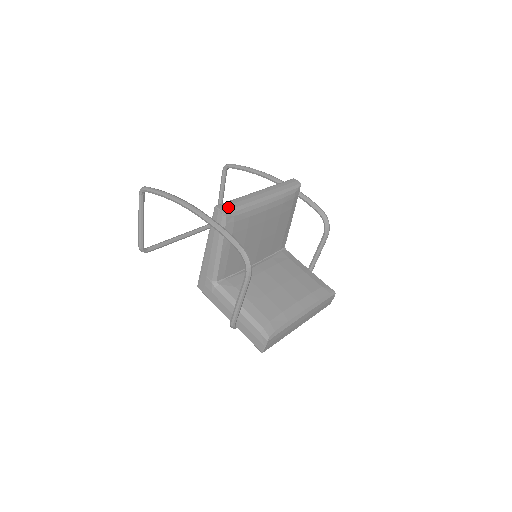
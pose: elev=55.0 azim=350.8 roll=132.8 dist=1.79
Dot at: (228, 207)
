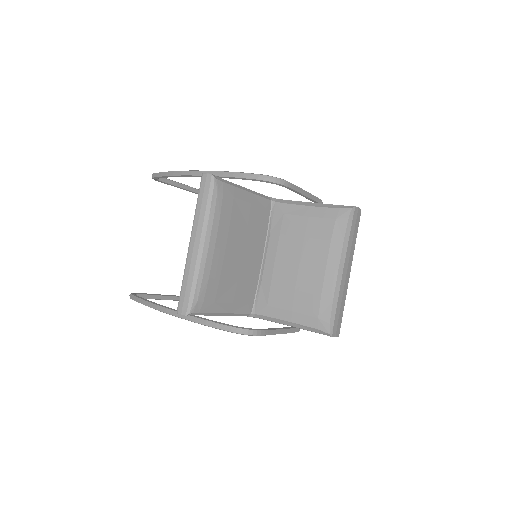
Dot at: (185, 303)
